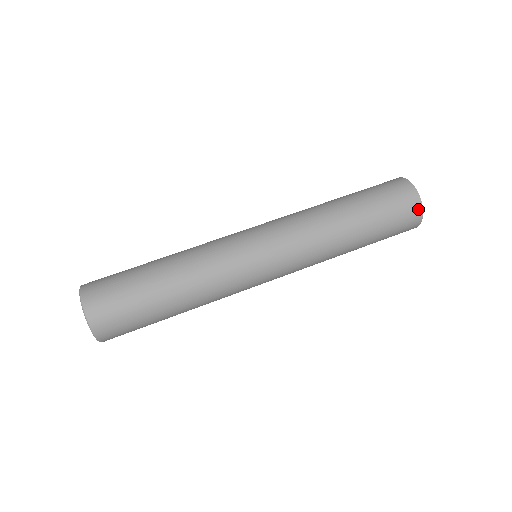
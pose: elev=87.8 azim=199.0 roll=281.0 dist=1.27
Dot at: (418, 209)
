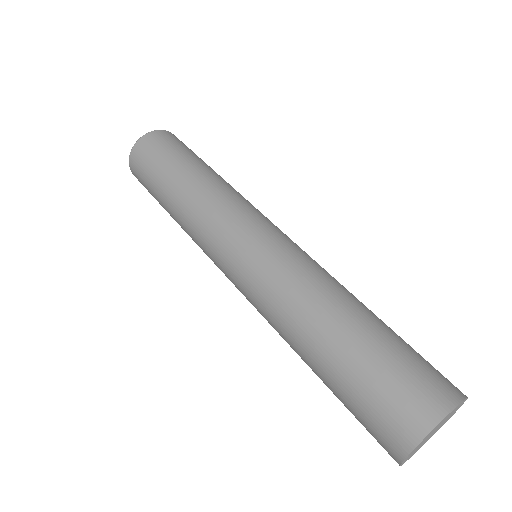
Dot at: (398, 450)
